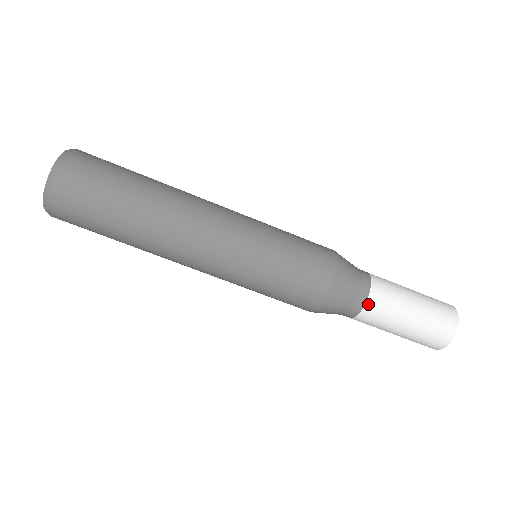
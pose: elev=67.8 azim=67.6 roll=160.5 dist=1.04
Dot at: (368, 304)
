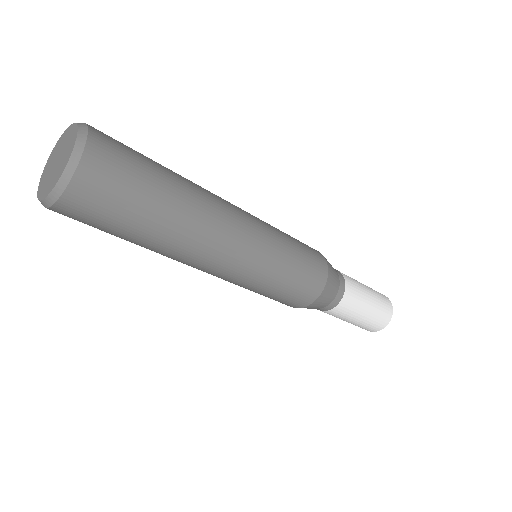
Dot at: (336, 307)
